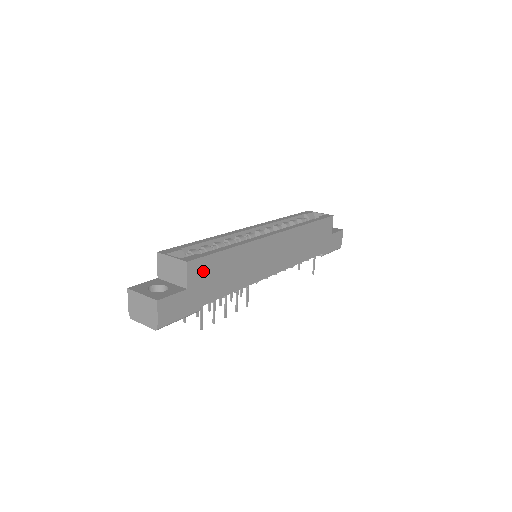
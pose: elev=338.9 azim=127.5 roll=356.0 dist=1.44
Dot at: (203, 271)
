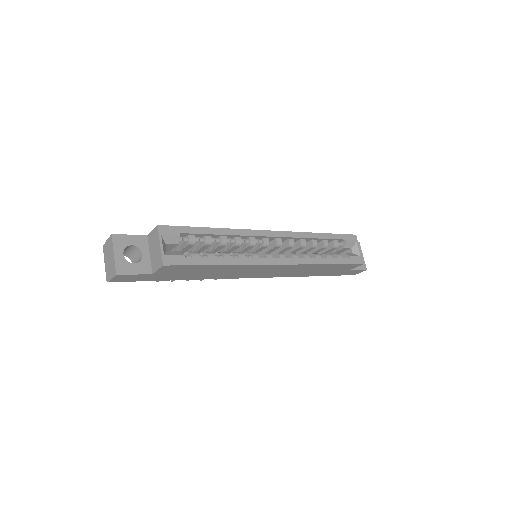
Dot at: (177, 270)
